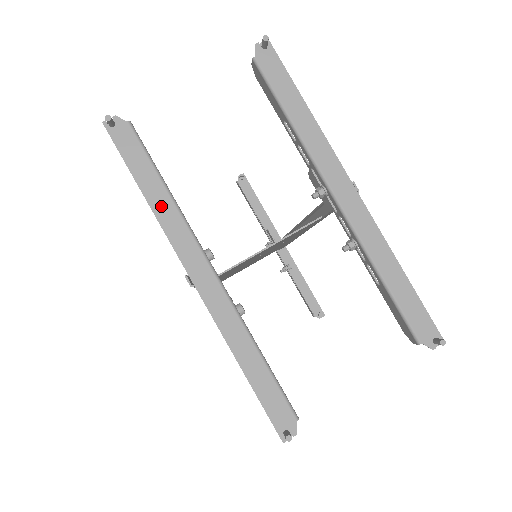
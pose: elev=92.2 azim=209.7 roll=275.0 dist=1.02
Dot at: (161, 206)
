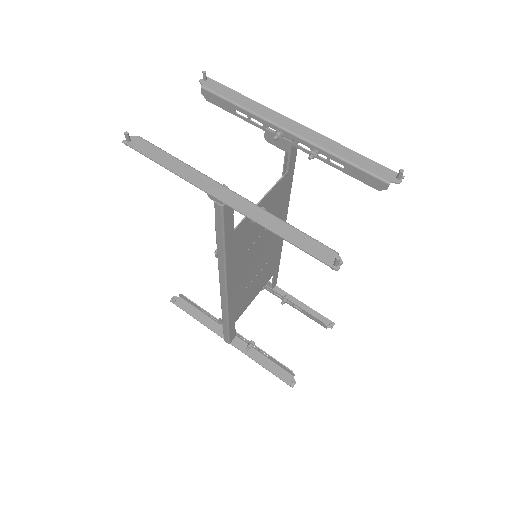
Dot at: (180, 169)
